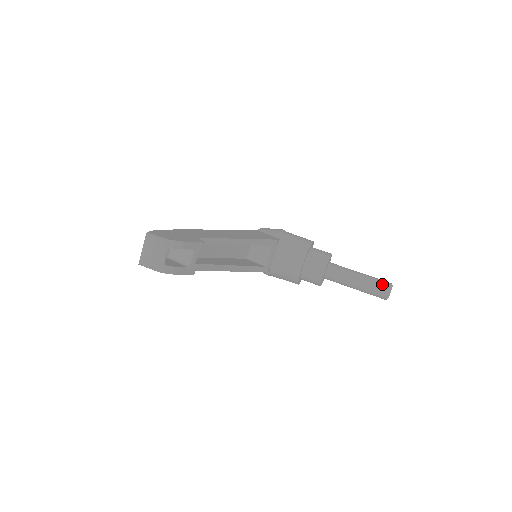
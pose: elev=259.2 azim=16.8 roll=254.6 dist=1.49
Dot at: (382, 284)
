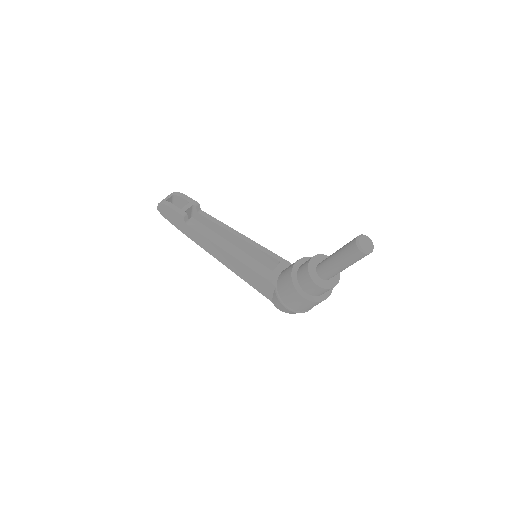
Dot at: occluded
